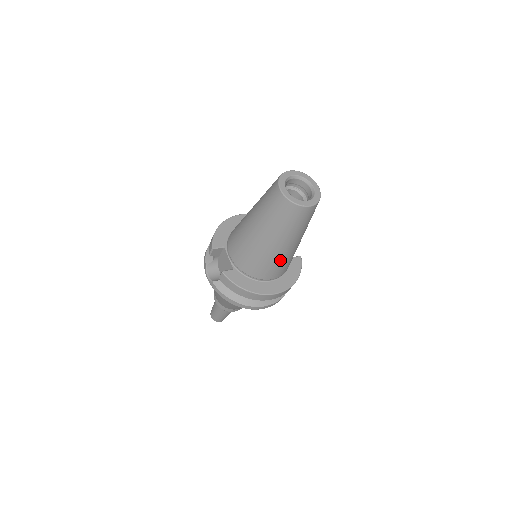
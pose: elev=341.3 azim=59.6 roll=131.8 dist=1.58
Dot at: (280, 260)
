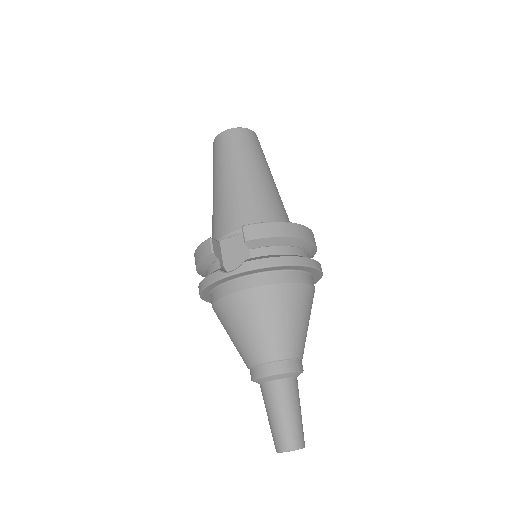
Dot at: (278, 198)
